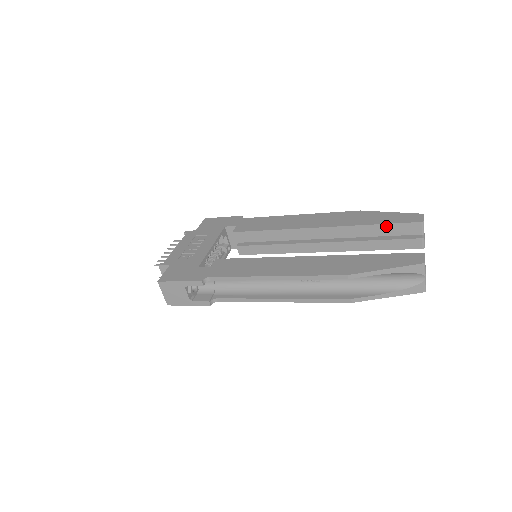
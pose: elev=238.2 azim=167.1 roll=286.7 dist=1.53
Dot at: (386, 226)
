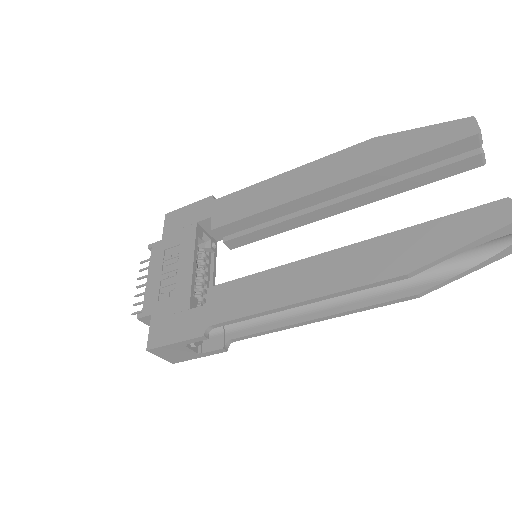
Dot at: (424, 156)
